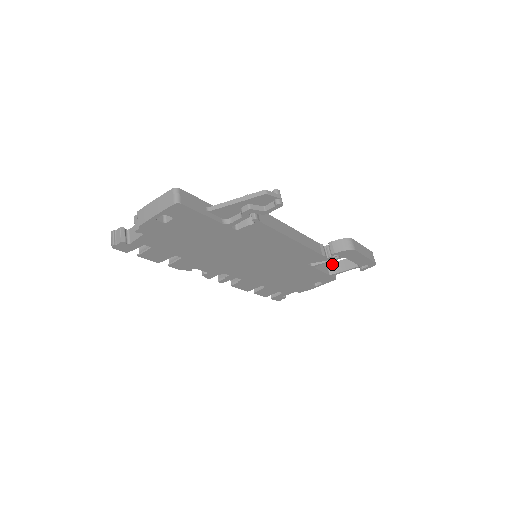
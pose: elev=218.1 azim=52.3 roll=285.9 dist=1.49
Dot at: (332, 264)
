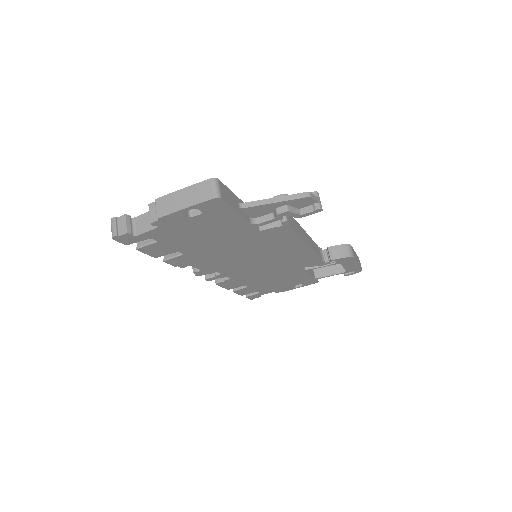
Dot at: occluded
